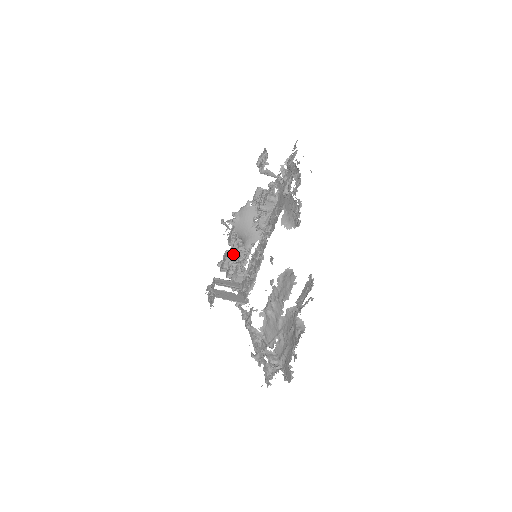
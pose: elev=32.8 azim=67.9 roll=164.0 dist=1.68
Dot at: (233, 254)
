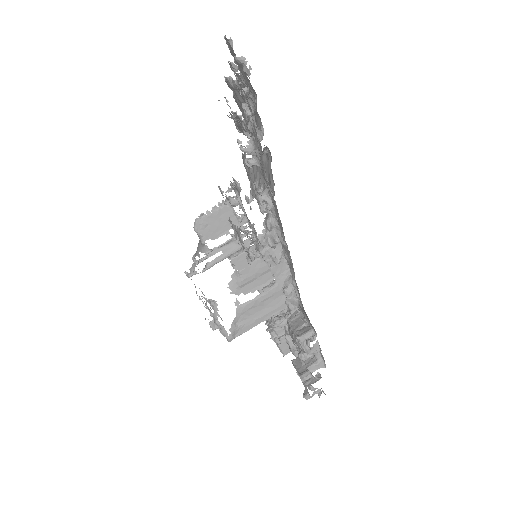
Dot at: (287, 339)
